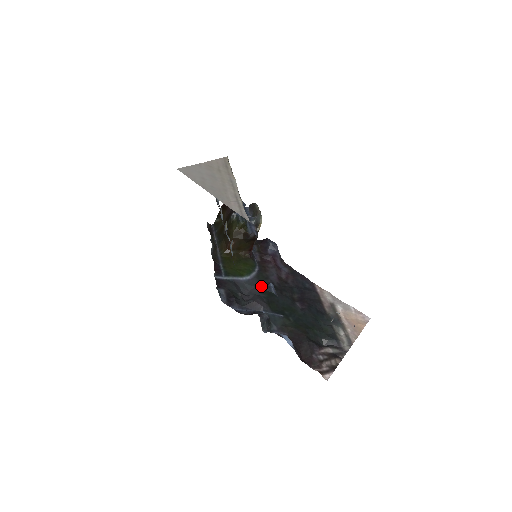
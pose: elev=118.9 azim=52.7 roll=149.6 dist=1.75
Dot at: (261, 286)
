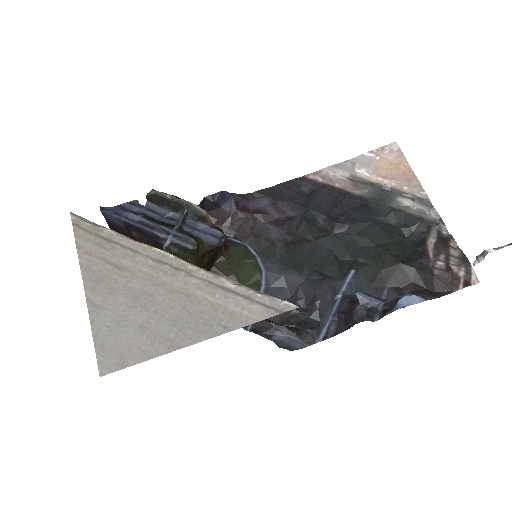
Dot at: (286, 265)
